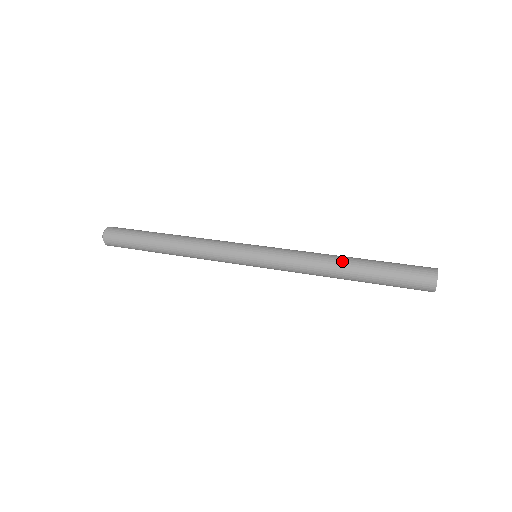
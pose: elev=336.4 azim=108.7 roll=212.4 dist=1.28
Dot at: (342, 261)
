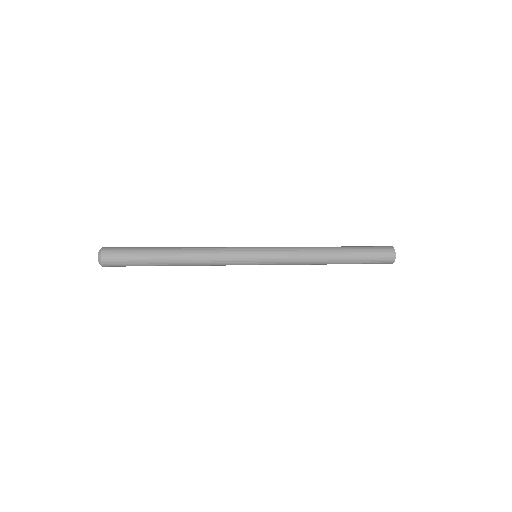
Dot at: (328, 247)
